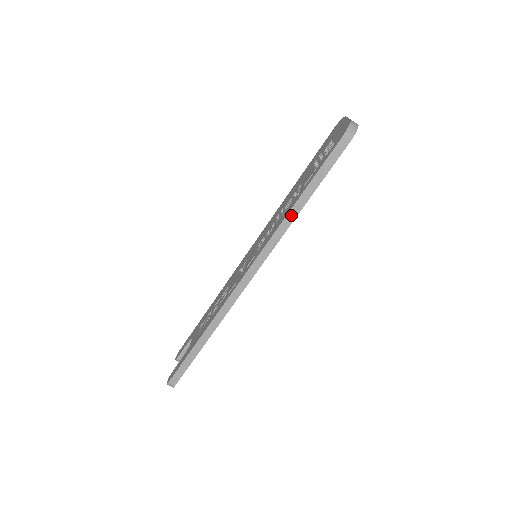
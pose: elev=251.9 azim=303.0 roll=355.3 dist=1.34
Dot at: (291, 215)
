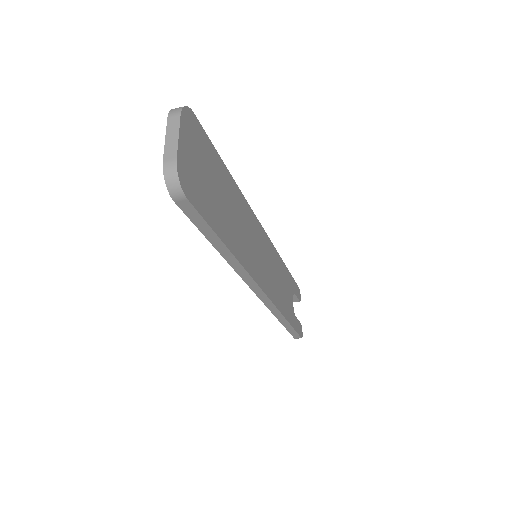
Dot at: (229, 259)
